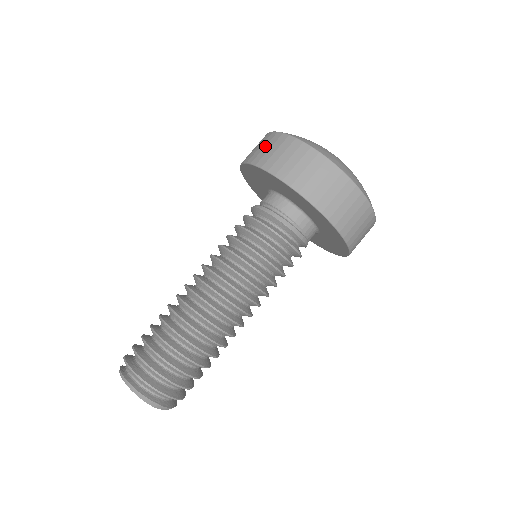
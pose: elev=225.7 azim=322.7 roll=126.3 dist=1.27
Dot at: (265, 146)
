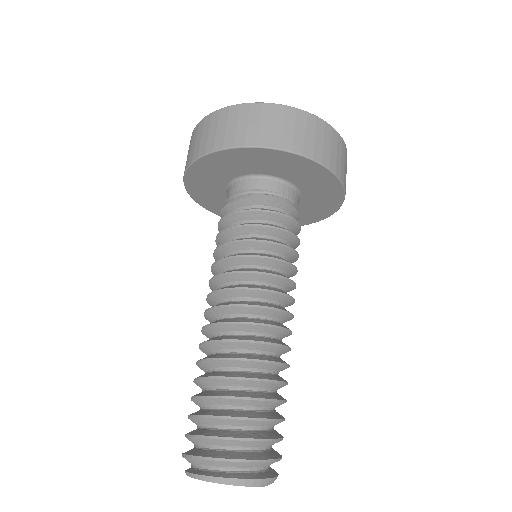
Dot at: (201, 135)
